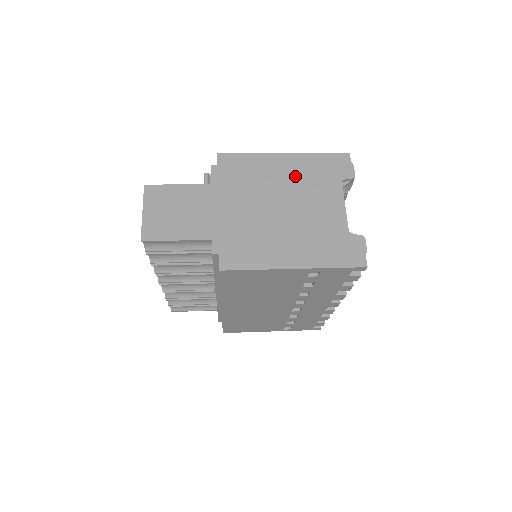
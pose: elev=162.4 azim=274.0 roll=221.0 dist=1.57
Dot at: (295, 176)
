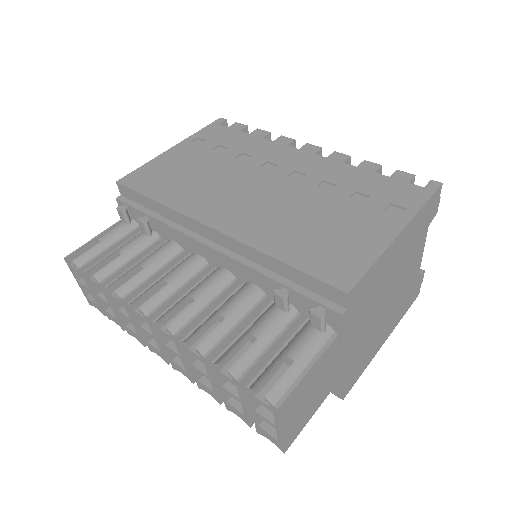
Dot at: (403, 255)
